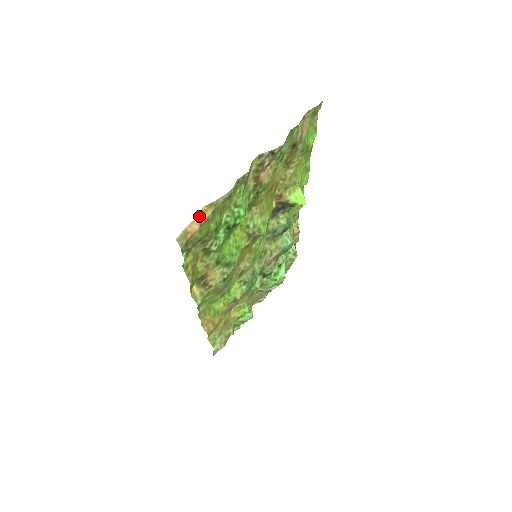
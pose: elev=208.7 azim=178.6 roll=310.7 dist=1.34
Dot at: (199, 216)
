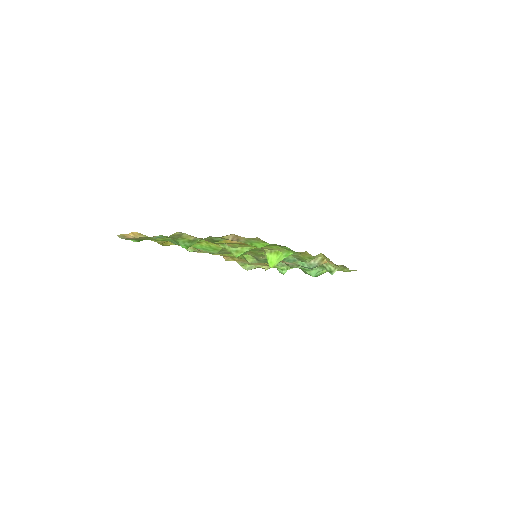
Dot at: (134, 234)
